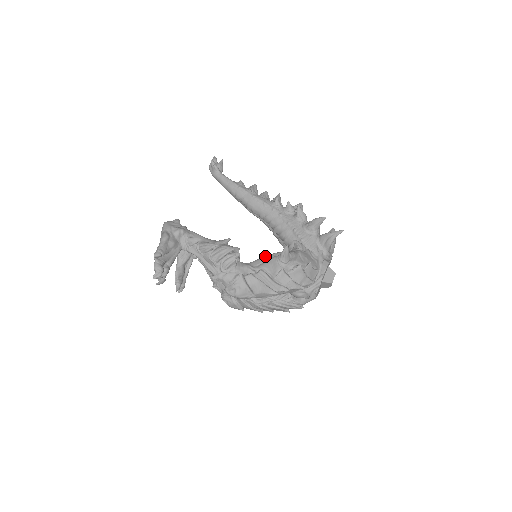
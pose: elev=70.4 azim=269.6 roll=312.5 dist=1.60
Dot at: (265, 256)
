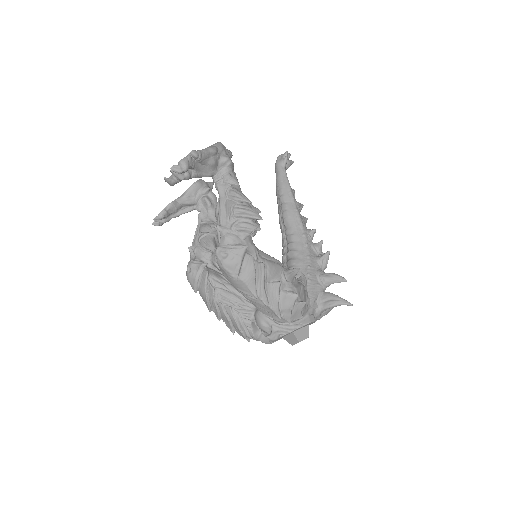
Dot at: occluded
